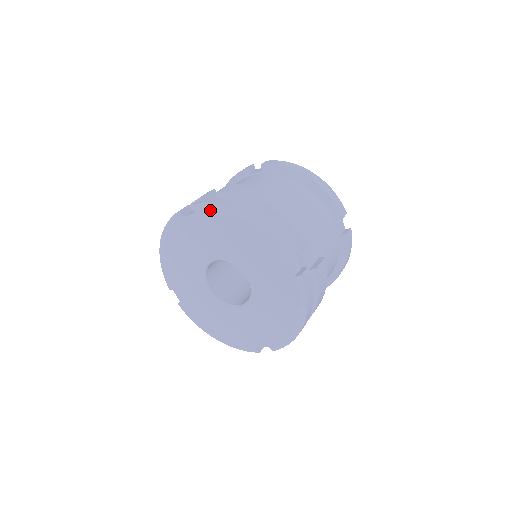
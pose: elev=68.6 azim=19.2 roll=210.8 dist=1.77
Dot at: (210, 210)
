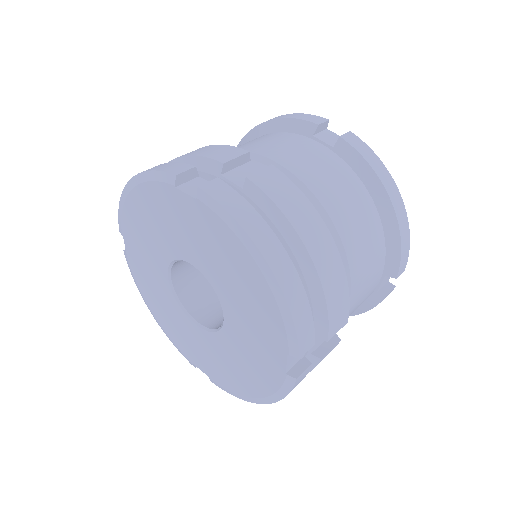
Dot at: (121, 217)
